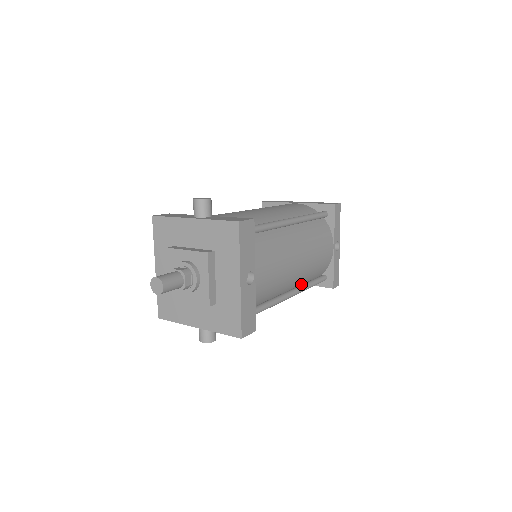
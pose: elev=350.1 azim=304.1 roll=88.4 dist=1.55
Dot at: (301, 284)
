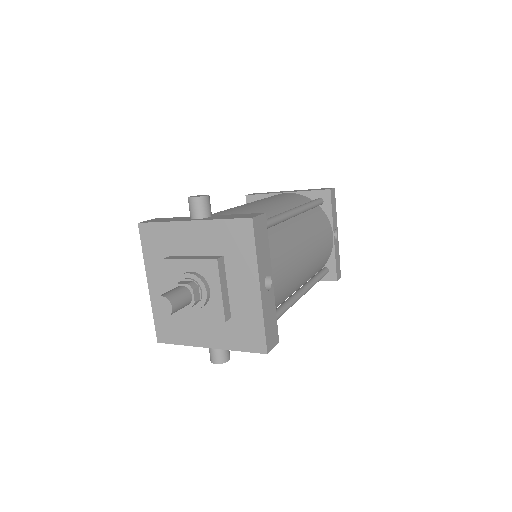
Dot at: (306, 281)
